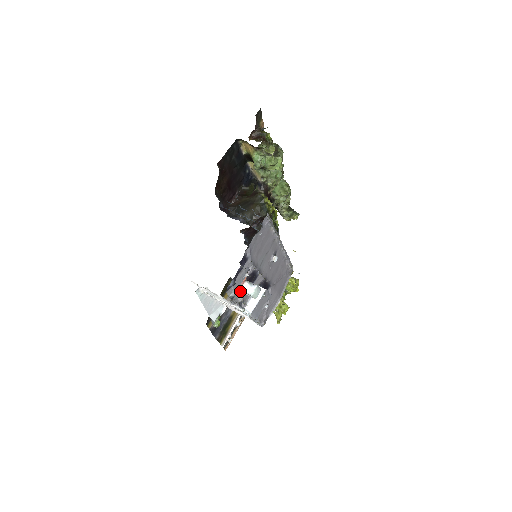
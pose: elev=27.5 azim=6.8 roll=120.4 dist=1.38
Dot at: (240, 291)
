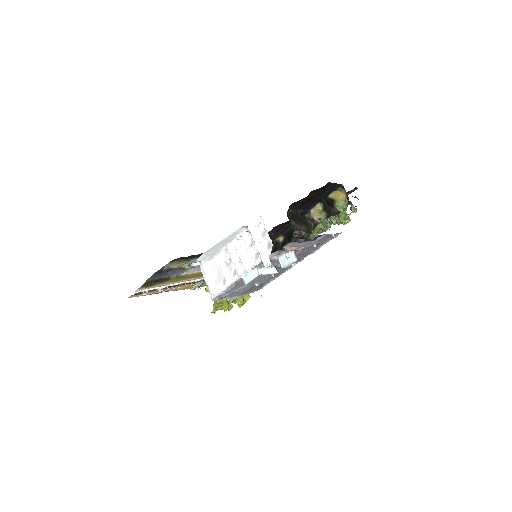
Dot at: (287, 252)
